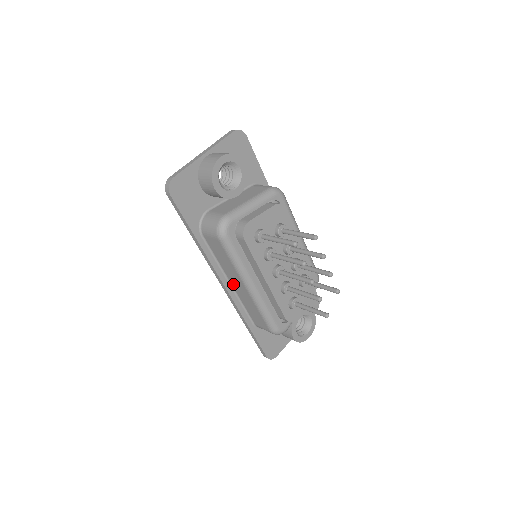
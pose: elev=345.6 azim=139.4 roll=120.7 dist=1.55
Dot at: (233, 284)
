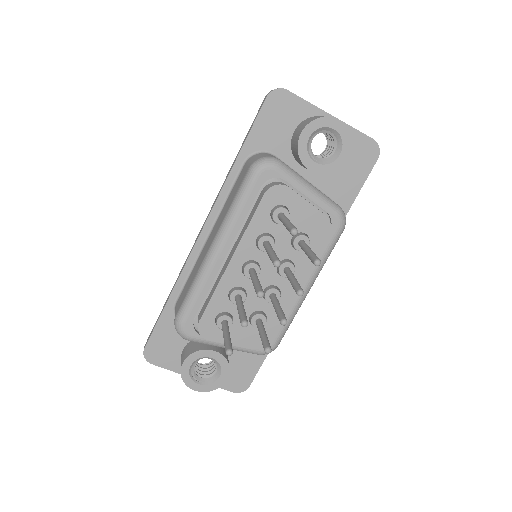
Dot at: (209, 238)
